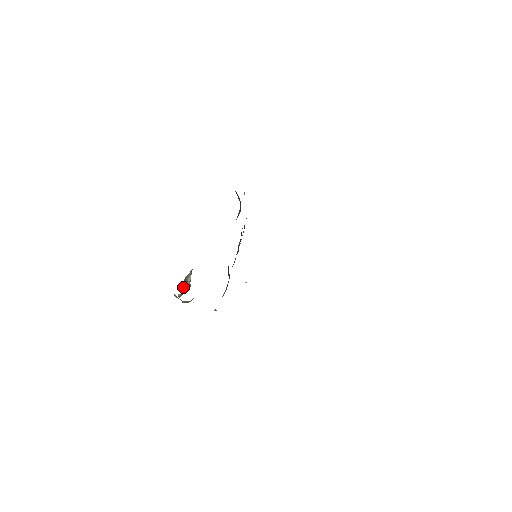
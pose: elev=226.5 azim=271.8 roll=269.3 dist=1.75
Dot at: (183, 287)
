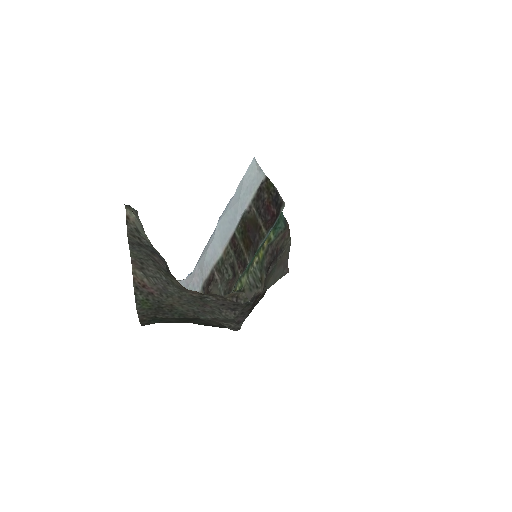
Dot at: occluded
